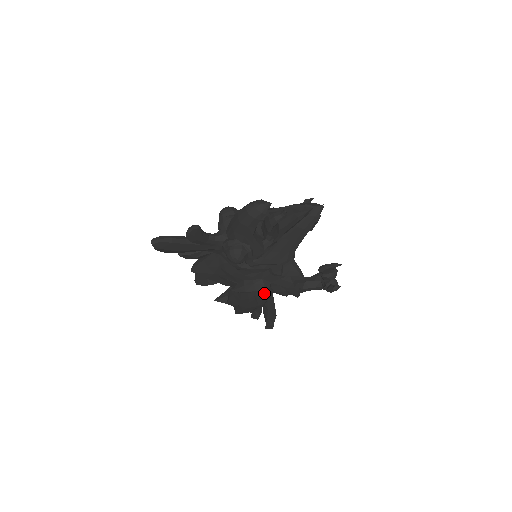
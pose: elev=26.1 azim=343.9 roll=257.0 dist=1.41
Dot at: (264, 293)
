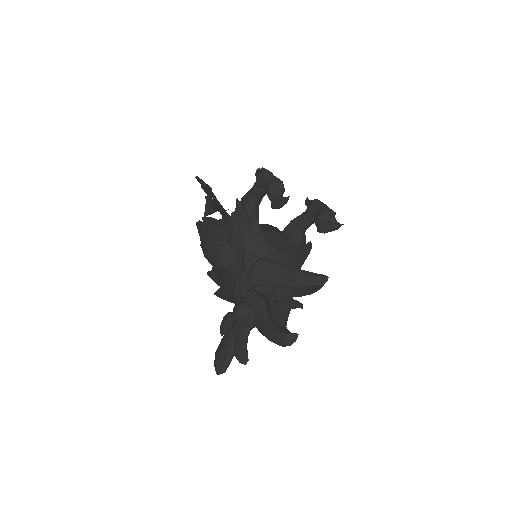
Dot at: occluded
